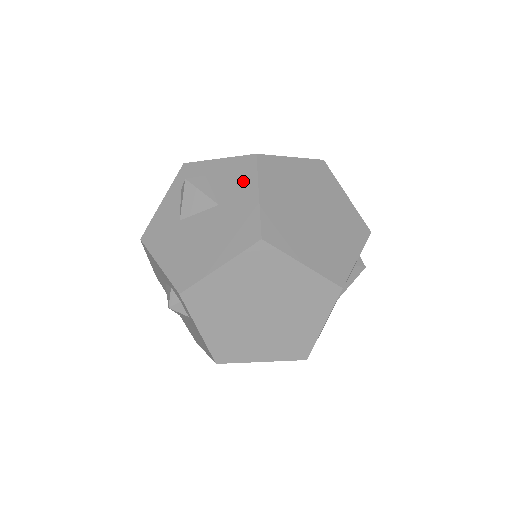
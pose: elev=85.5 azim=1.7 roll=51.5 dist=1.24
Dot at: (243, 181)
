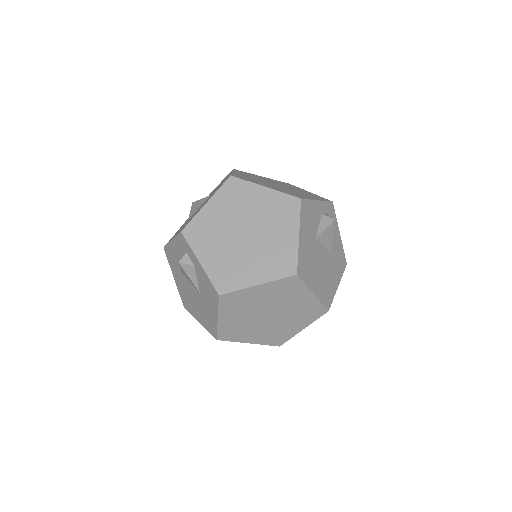
Dot at: occluded
